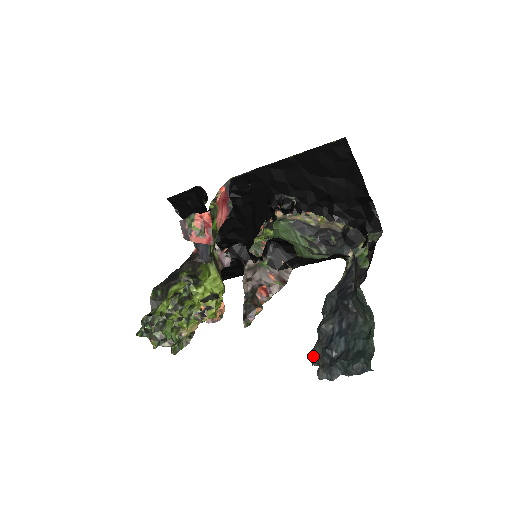
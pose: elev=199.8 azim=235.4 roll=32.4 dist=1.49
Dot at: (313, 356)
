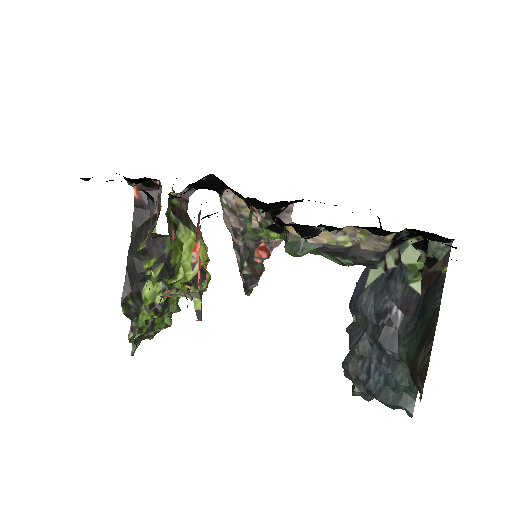
Dot at: (345, 372)
